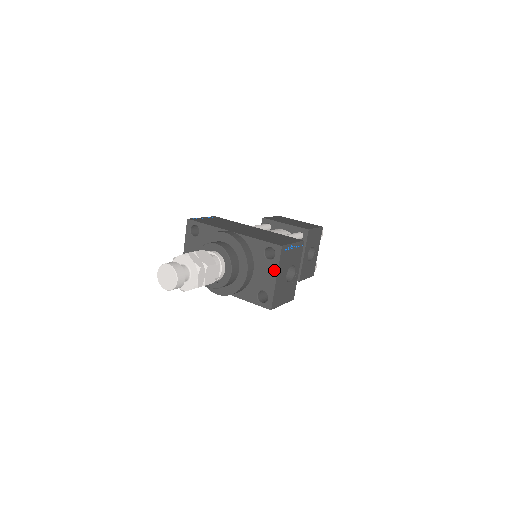
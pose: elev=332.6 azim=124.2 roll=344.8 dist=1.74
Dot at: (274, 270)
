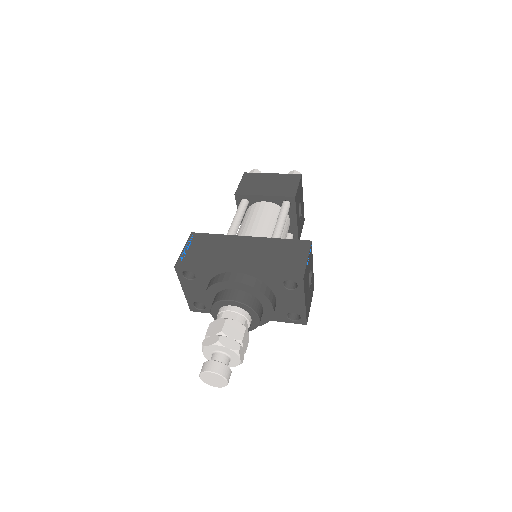
Dot at: (300, 297)
